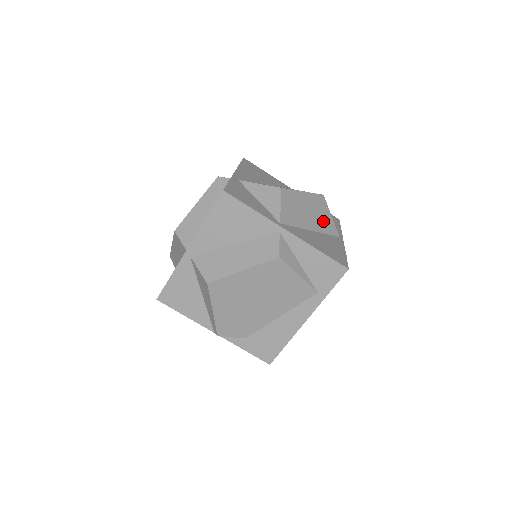
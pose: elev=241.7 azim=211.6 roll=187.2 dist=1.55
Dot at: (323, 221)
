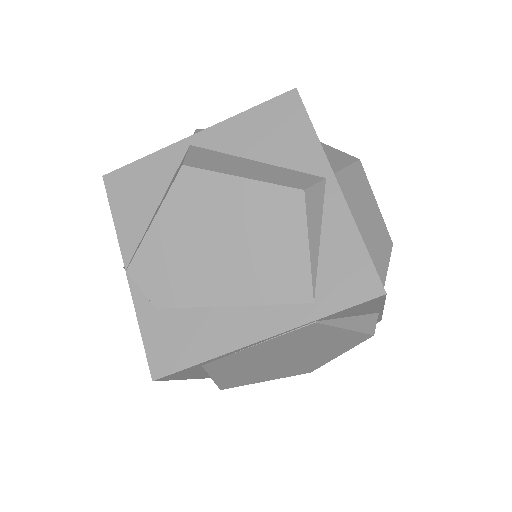
Dot at: (376, 260)
